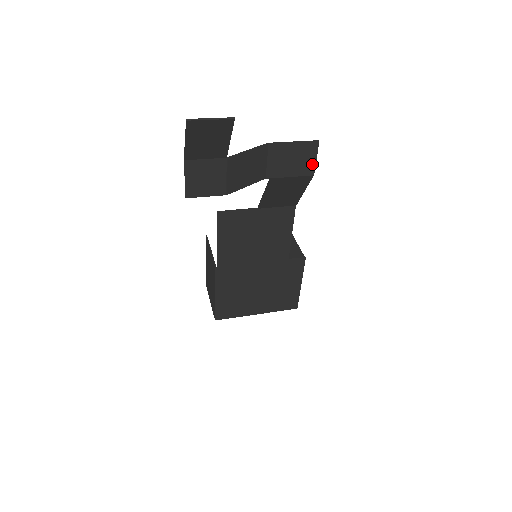
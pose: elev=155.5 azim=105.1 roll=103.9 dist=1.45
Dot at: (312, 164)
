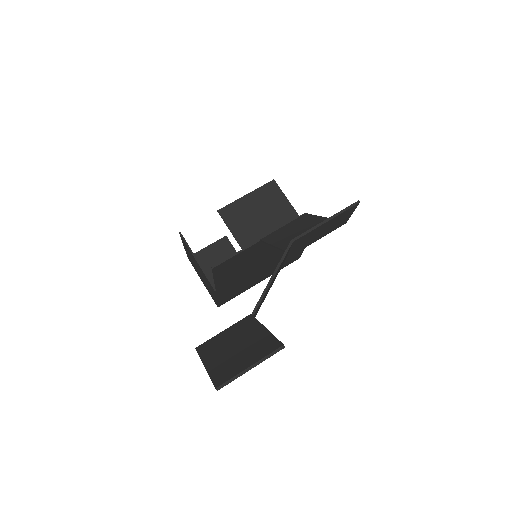
Dot at: (346, 219)
